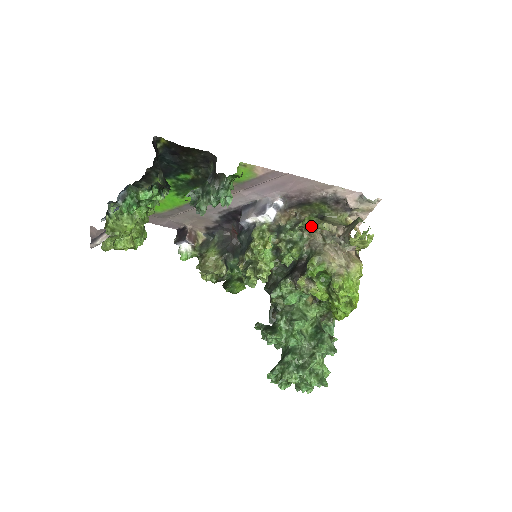
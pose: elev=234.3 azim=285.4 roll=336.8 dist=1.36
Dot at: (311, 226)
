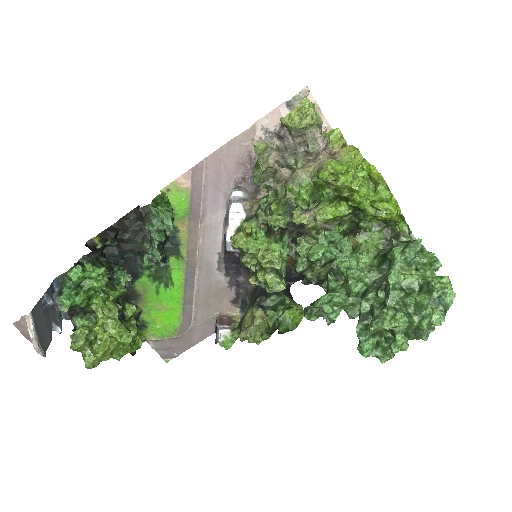
Dot at: (260, 167)
